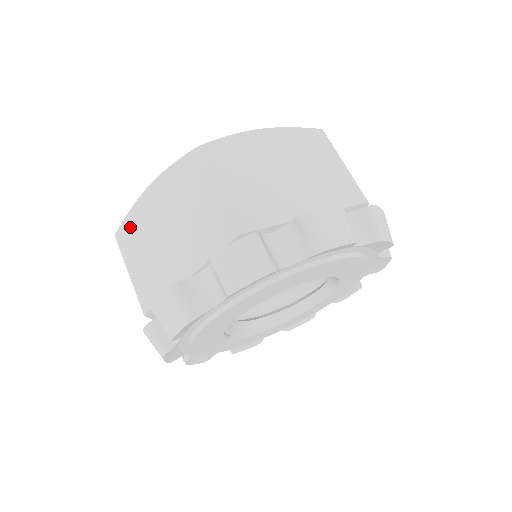
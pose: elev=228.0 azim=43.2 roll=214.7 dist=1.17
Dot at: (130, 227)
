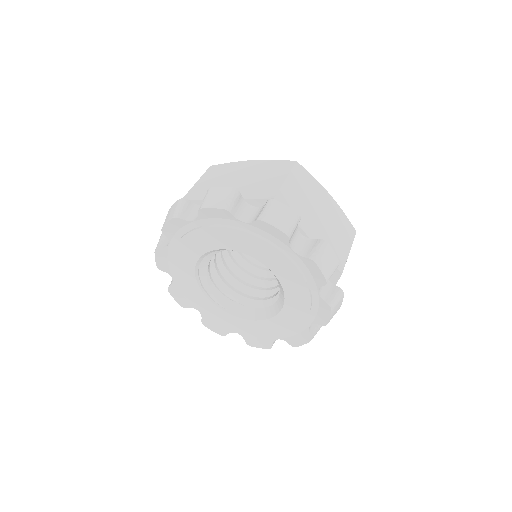
Dot at: occluded
